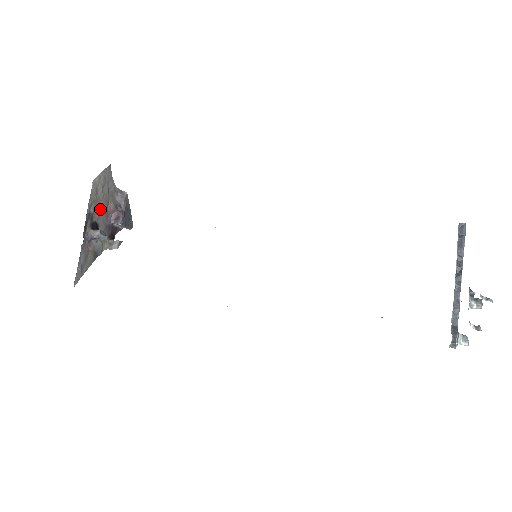
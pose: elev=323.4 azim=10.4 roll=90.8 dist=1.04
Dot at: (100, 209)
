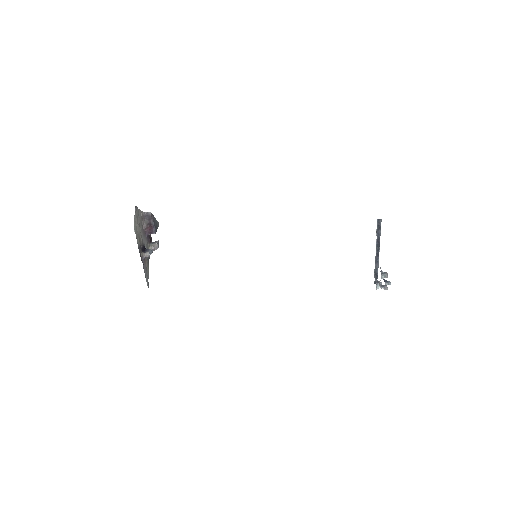
Dot at: (141, 235)
